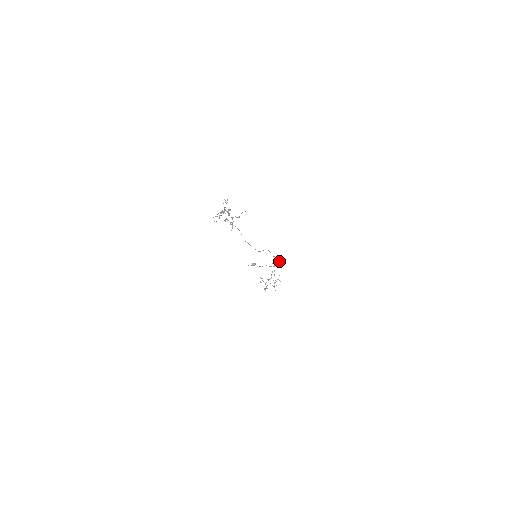
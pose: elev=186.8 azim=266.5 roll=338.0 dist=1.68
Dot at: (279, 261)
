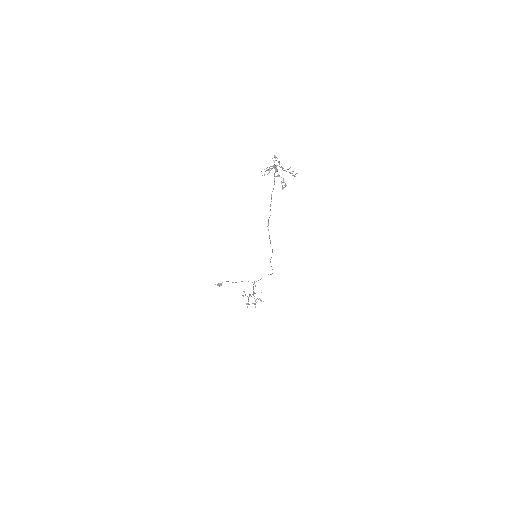
Dot at: (268, 274)
